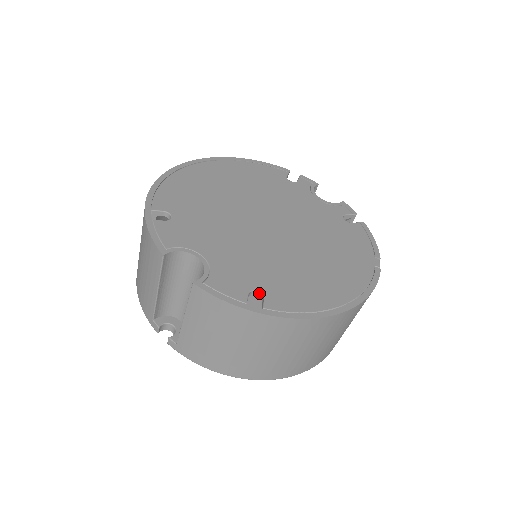
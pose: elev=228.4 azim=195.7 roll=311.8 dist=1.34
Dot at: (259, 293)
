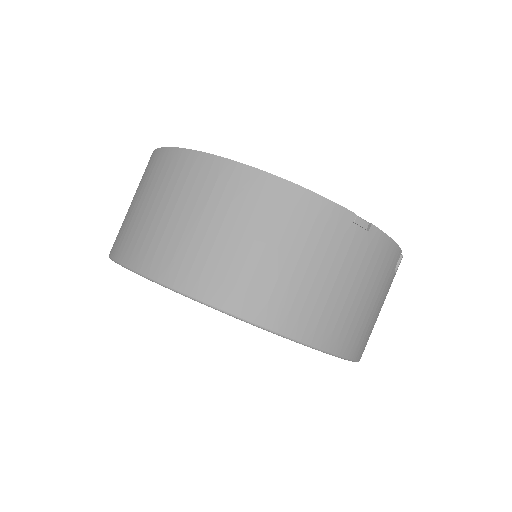
Dot at: occluded
